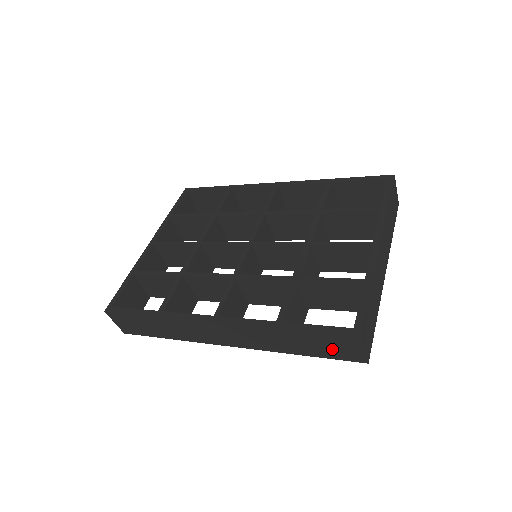
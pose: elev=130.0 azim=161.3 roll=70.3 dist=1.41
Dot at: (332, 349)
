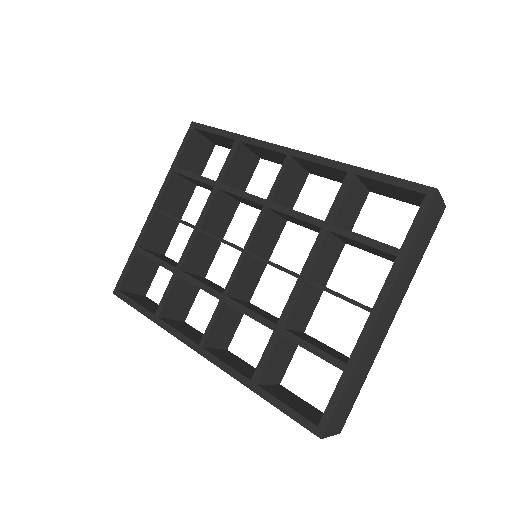
Dot at: occluded
